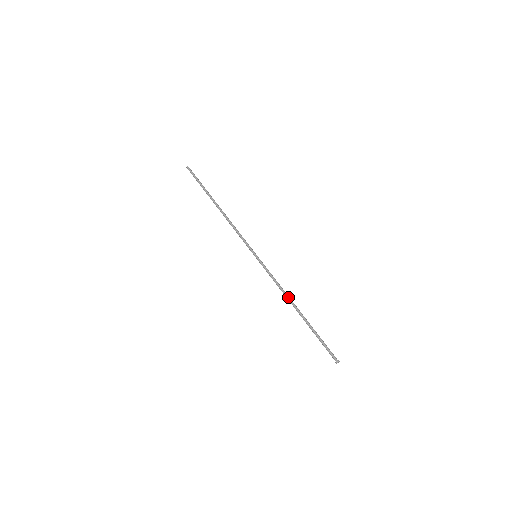
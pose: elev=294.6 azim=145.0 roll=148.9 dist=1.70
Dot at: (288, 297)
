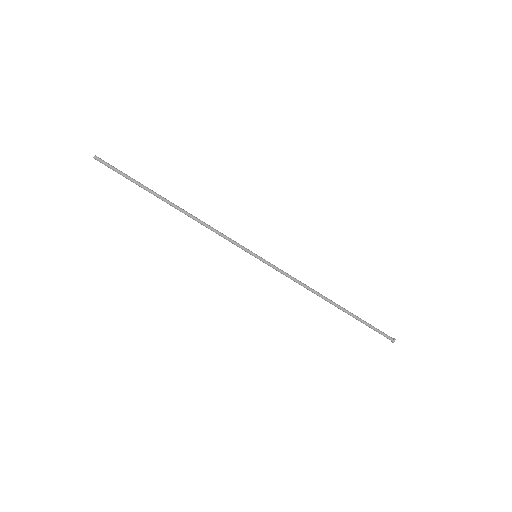
Dot at: (316, 293)
